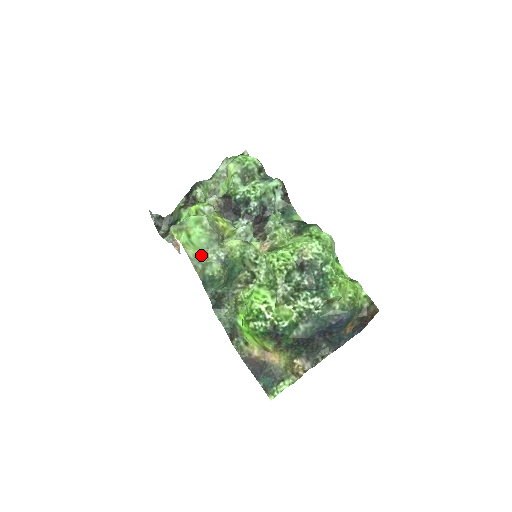
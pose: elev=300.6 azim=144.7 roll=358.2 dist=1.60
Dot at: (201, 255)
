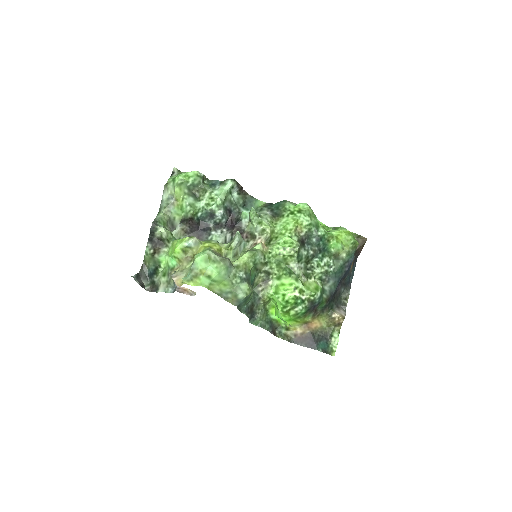
Dot at: (226, 286)
